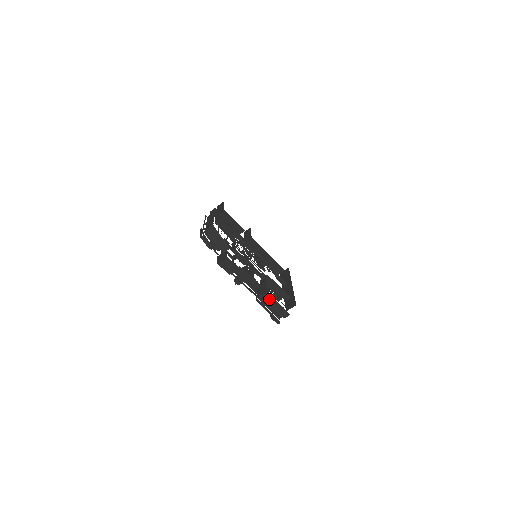
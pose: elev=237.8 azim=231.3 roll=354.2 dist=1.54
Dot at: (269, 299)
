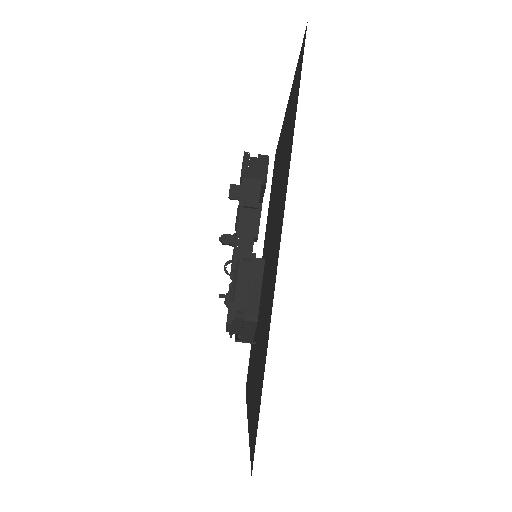
Dot at: (256, 272)
